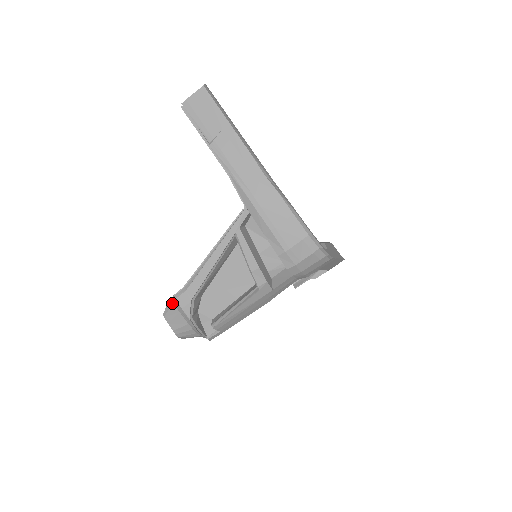
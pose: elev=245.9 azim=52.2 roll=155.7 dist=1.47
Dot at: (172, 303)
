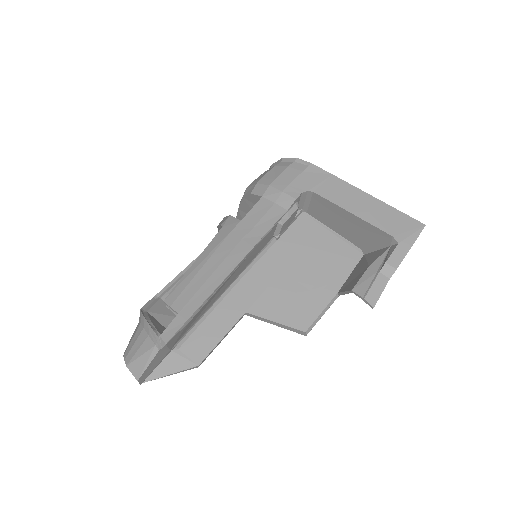
Dot at: occluded
